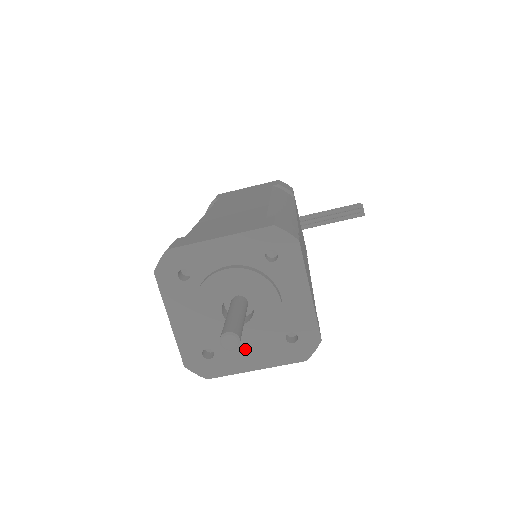
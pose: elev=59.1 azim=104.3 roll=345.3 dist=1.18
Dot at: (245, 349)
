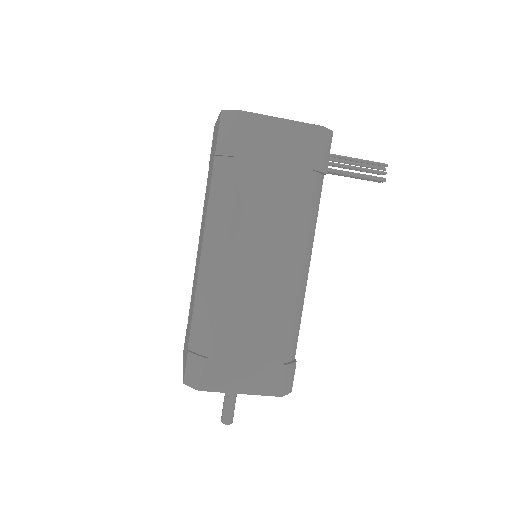
Dot at: occluded
